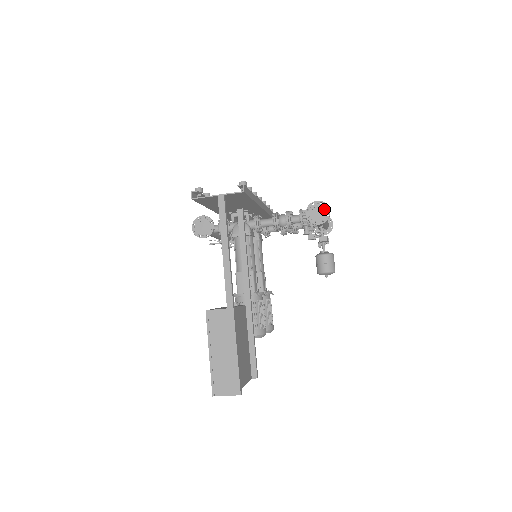
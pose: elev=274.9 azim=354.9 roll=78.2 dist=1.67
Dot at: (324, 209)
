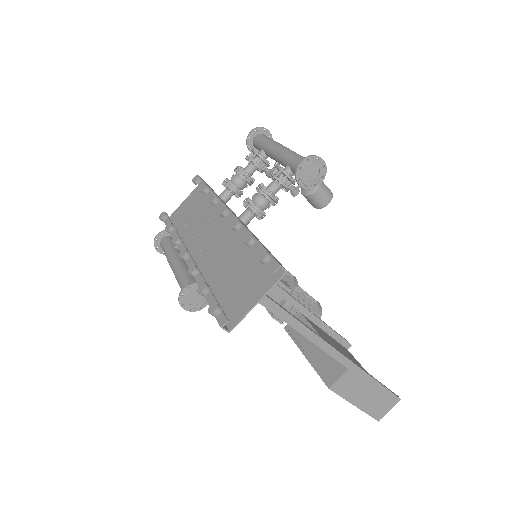
Dot at: (316, 164)
